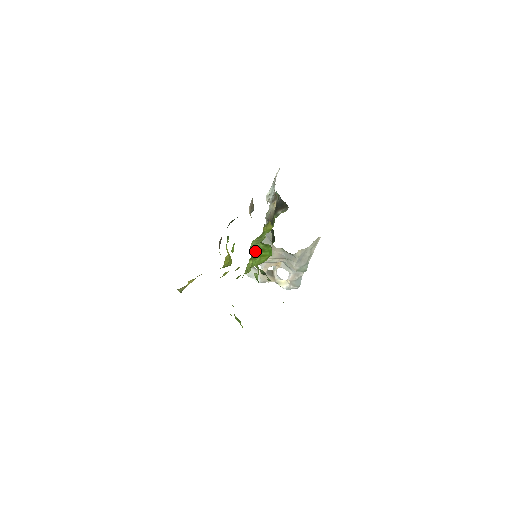
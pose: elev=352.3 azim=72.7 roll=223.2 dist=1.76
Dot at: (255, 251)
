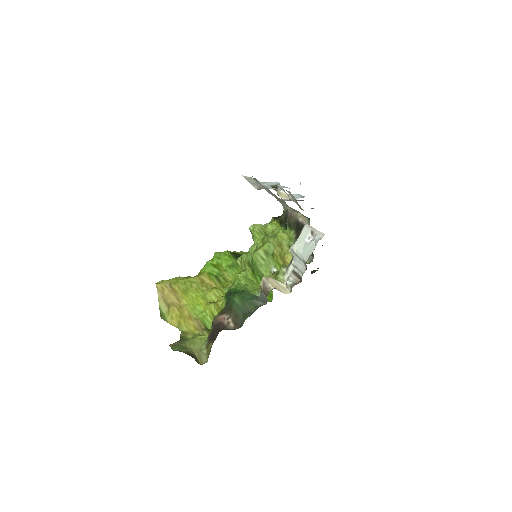
Dot at: (255, 270)
